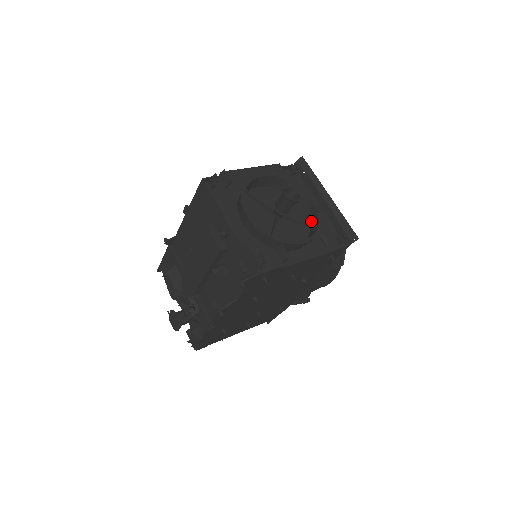
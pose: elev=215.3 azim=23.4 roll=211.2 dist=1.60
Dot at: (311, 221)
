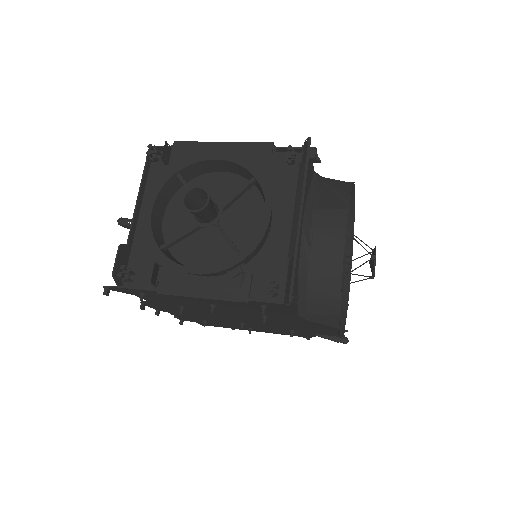
Dot at: occluded
